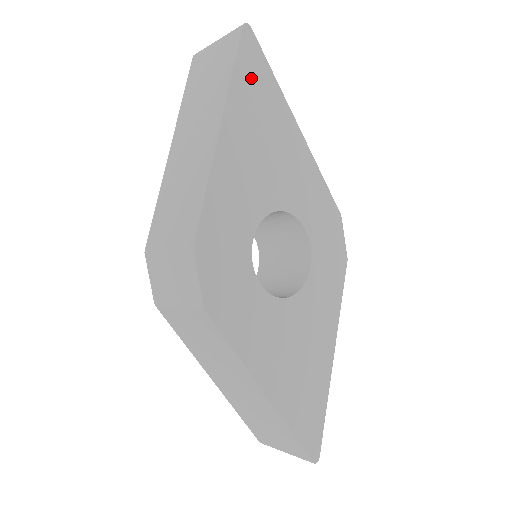
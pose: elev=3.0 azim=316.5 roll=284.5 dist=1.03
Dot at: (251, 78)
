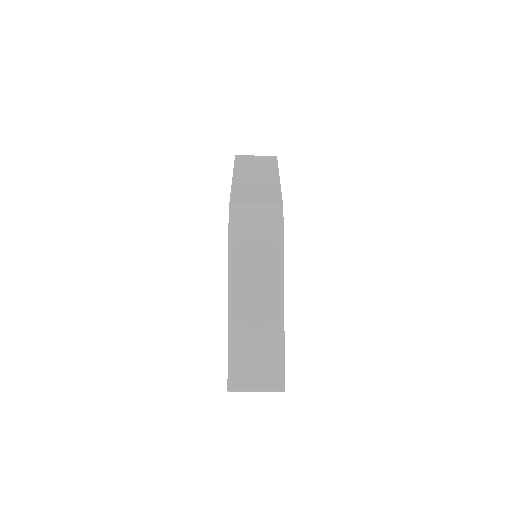
Dot at: occluded
